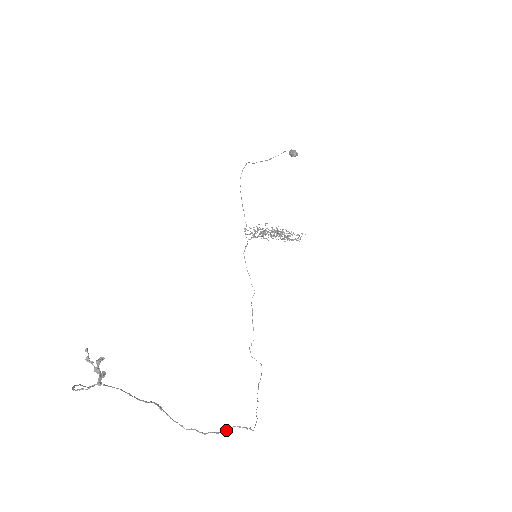
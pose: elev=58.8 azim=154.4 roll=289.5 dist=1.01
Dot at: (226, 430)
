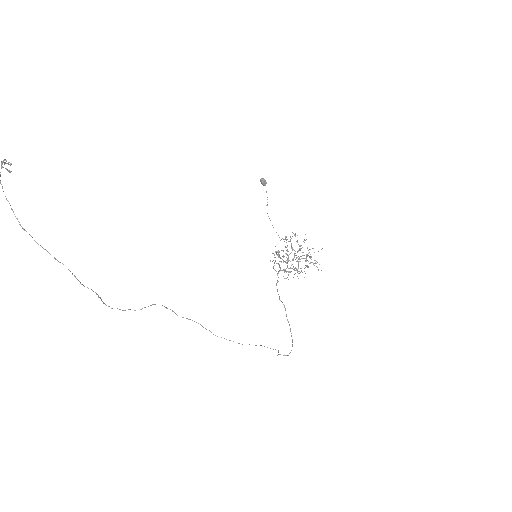
Dot at: (144, 307)
